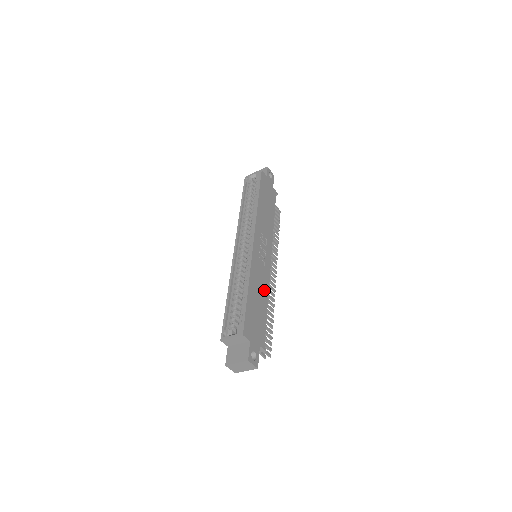
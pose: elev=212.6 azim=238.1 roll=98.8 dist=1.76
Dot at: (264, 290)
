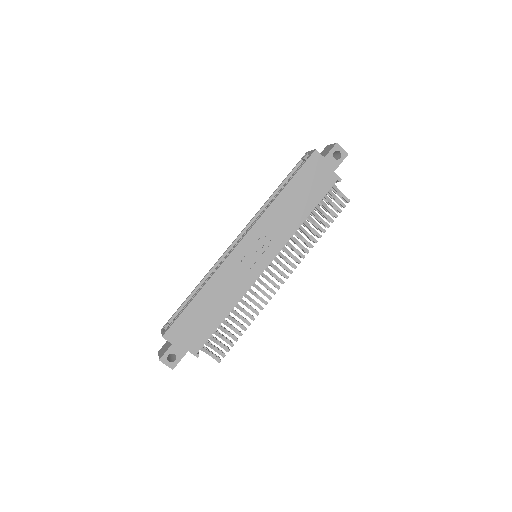
Dot at: (230, 298)
